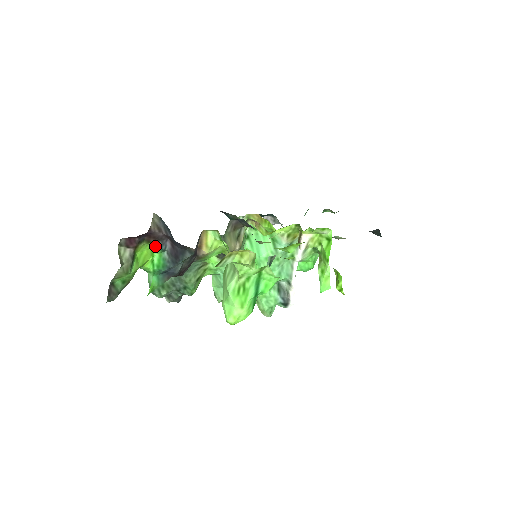
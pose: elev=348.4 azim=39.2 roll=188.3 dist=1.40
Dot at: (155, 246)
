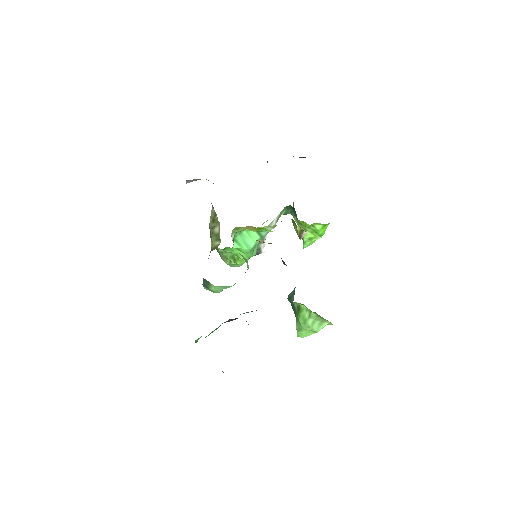
Dot at: occluded
